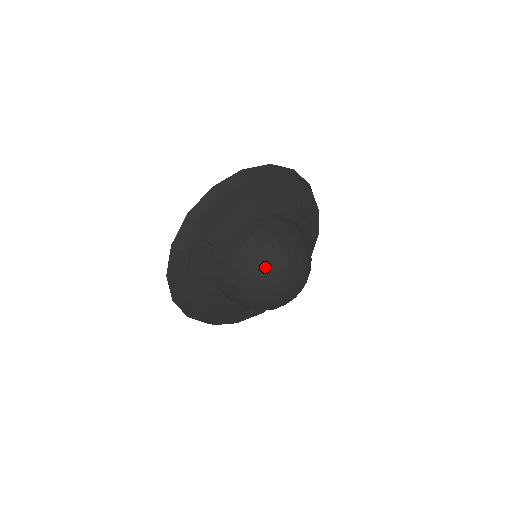
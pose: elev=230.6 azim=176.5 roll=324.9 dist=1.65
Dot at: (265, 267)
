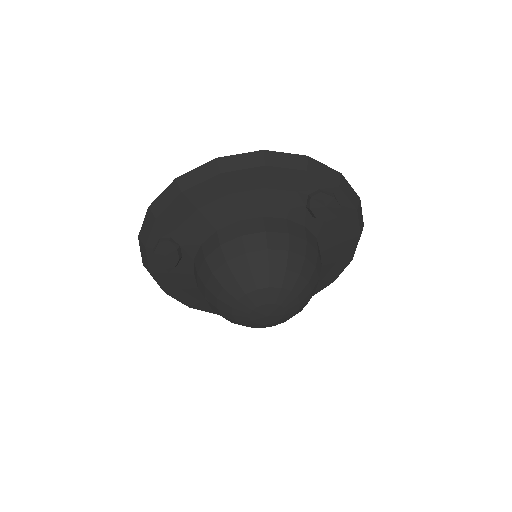
Dot at: (227, 289)
